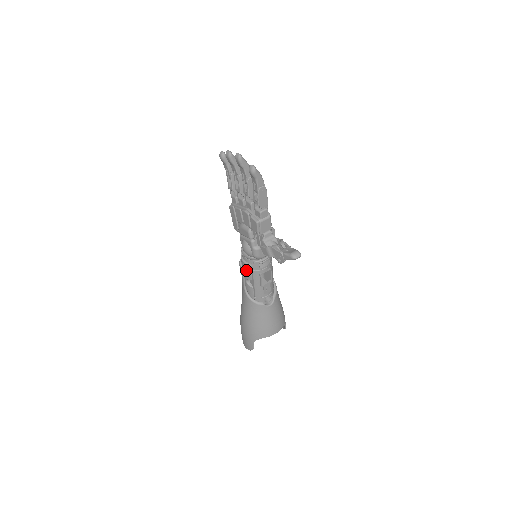
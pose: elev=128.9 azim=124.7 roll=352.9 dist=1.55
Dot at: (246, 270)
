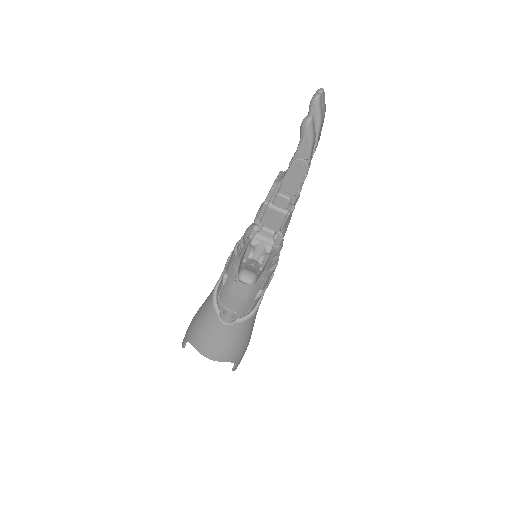
Dot at: (231, 257)
